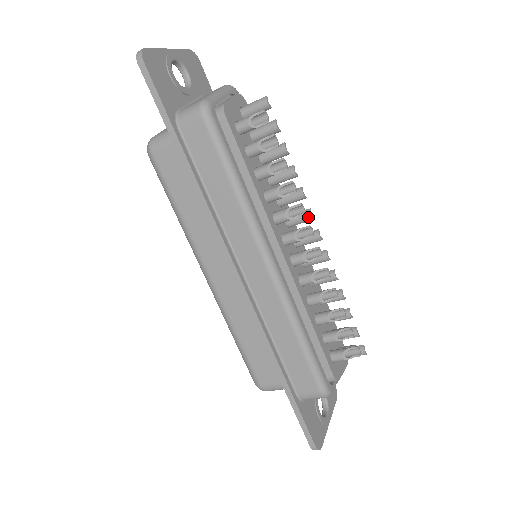
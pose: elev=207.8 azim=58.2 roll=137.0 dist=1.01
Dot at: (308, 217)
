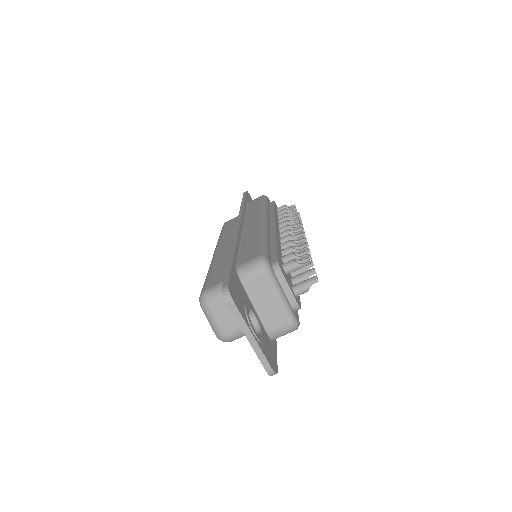
Dot at: occluded
